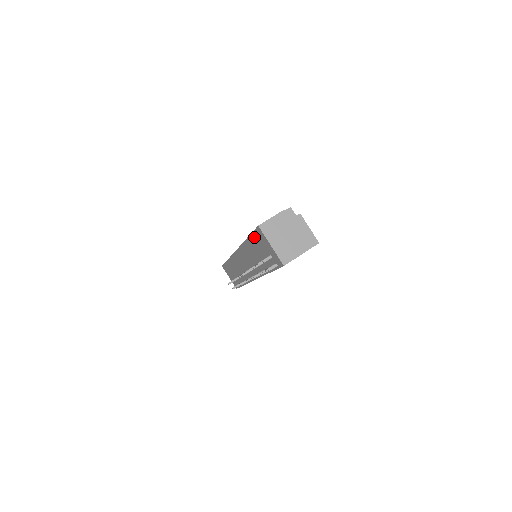
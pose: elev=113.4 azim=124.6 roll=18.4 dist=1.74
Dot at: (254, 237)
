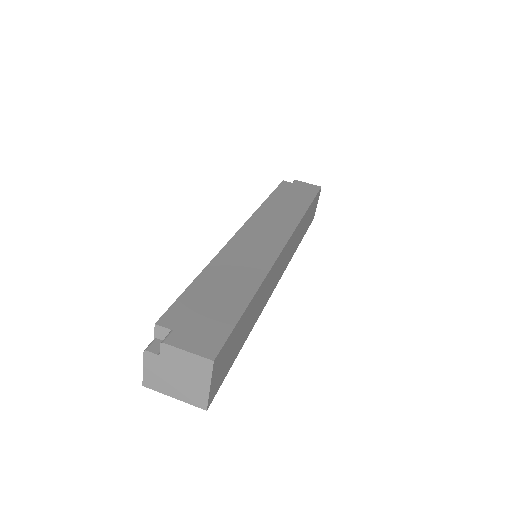
Dot at: occluded
